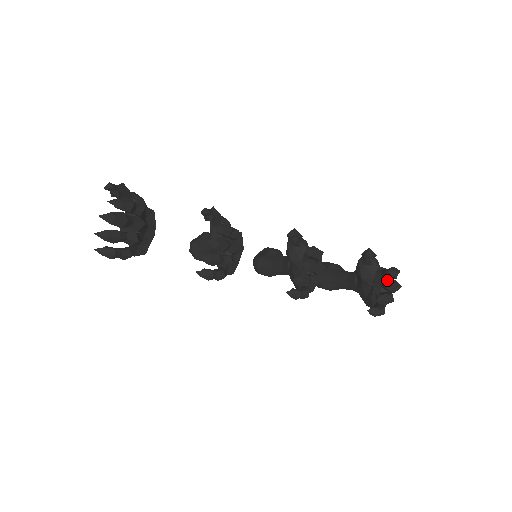
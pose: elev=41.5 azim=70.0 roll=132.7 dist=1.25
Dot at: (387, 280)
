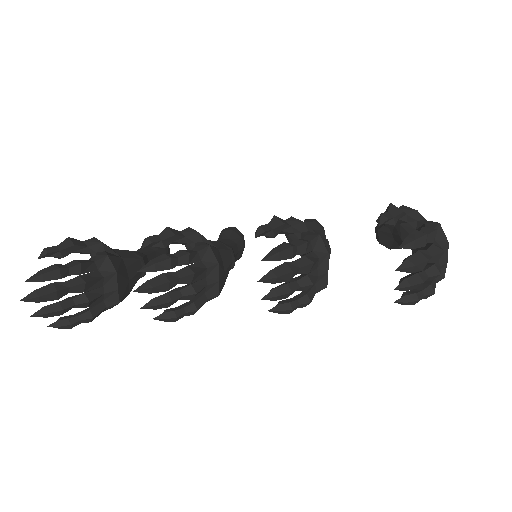
Dot at: occluded
